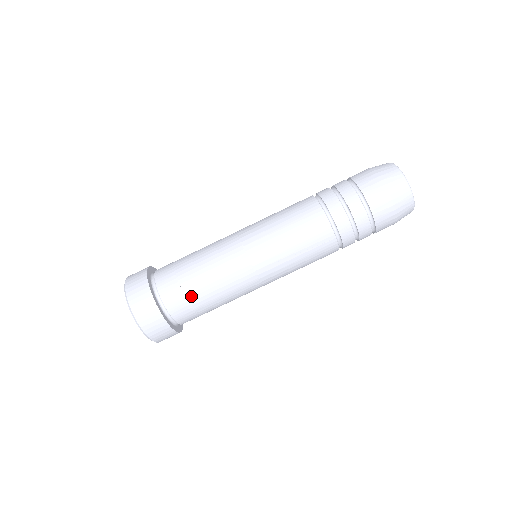
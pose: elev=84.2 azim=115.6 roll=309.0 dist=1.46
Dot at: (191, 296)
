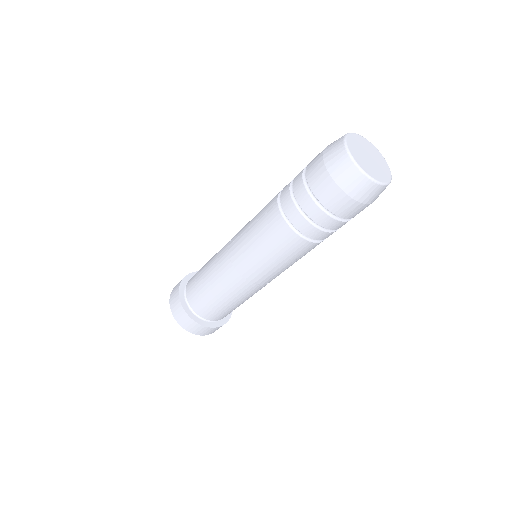
Dot at: (225, 311)
